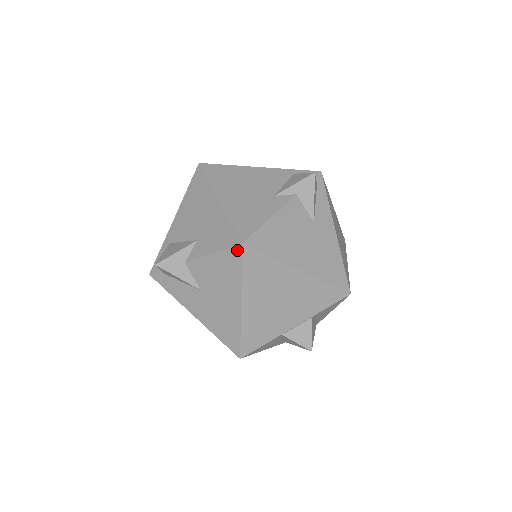
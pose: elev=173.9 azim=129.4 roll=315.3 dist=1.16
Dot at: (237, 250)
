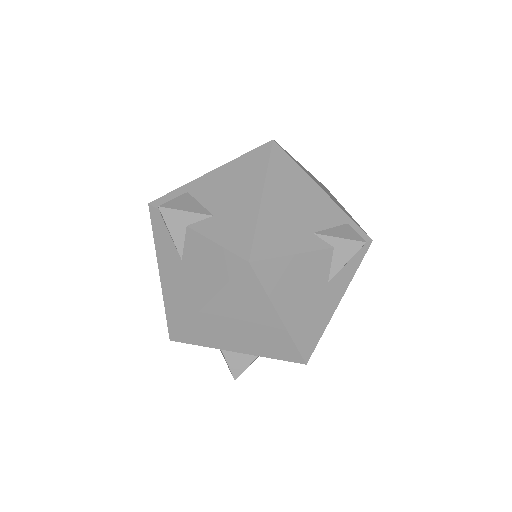
Dot at: (240, 262)
